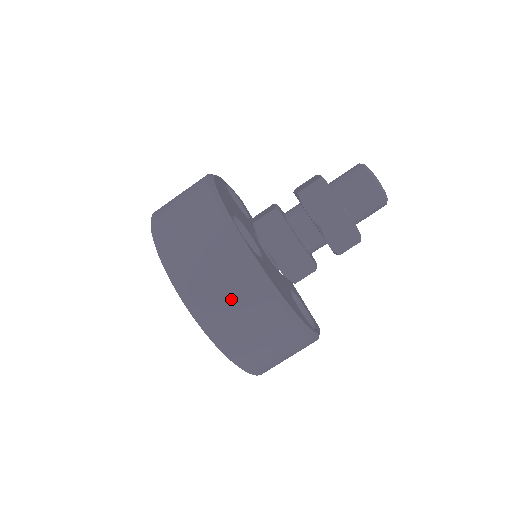
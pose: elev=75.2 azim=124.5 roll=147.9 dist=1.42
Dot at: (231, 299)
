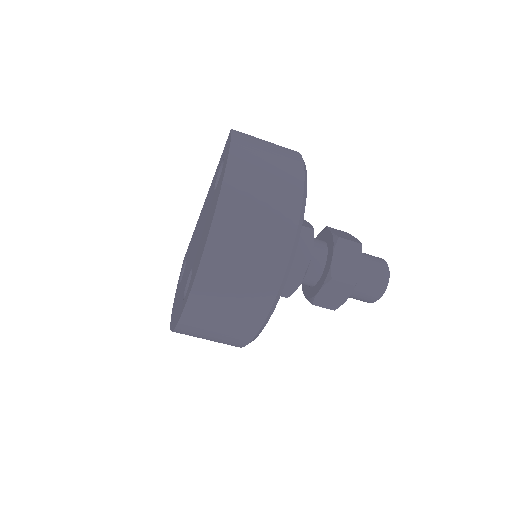
Dot at: (210, 340)
